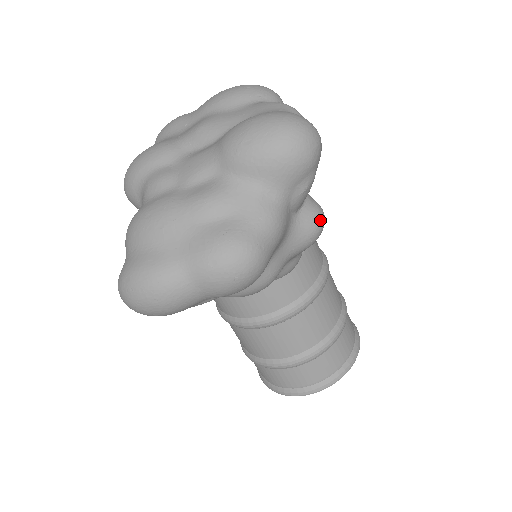
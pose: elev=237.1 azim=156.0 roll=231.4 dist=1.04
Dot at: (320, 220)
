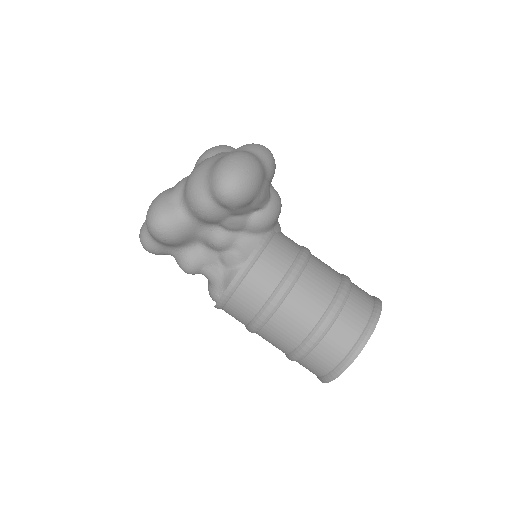
Dot at: occluded
